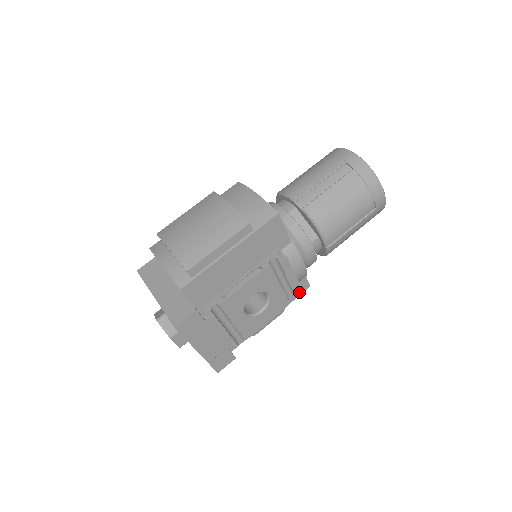
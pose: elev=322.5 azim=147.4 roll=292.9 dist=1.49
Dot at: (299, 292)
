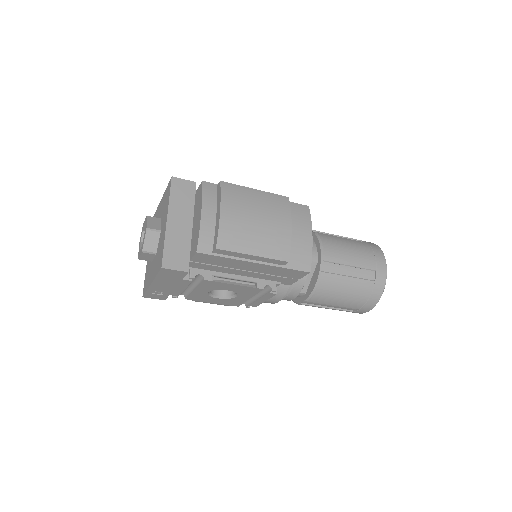
Dot at: occluded
